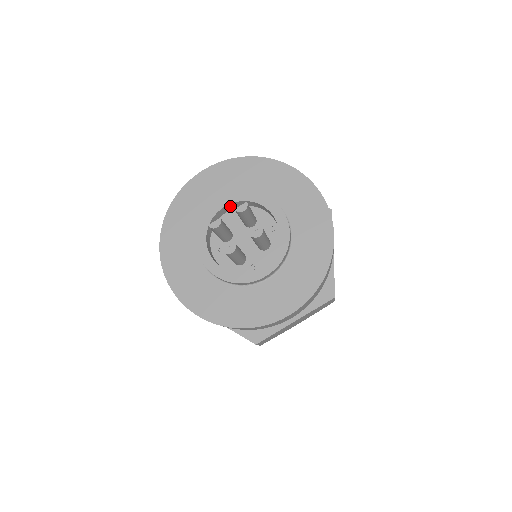
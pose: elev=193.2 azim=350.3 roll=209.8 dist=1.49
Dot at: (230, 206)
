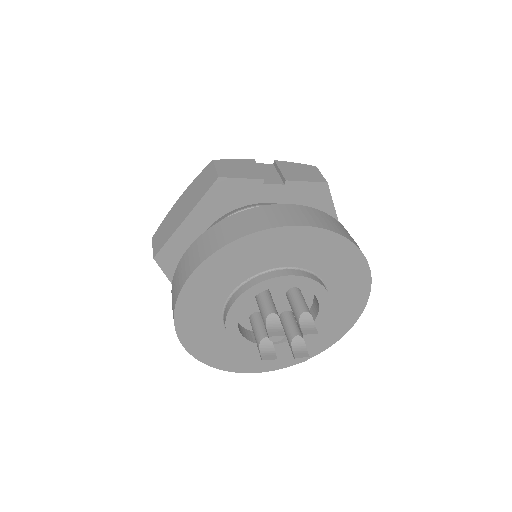
Dot at: occluded
